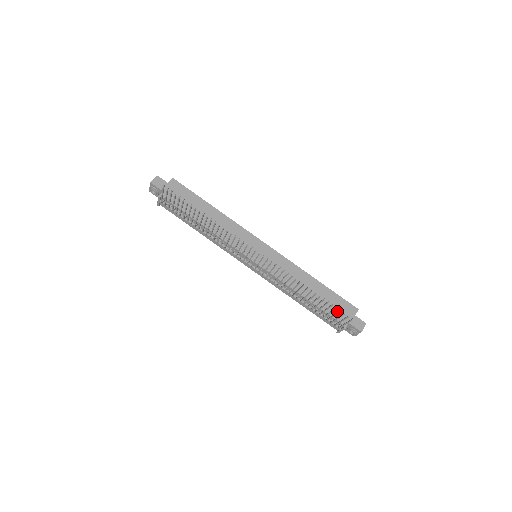
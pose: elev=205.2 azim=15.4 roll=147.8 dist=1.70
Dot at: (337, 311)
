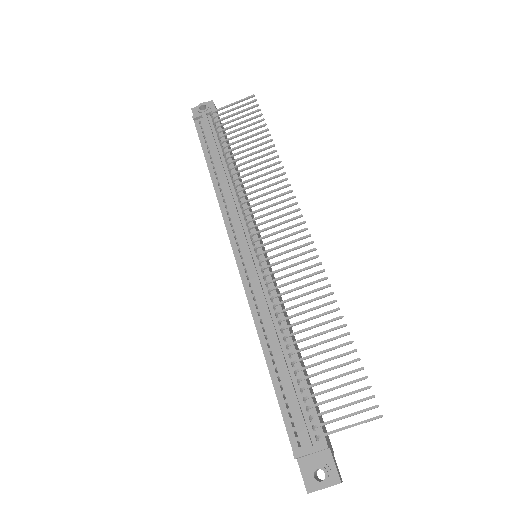
Dot at: occluded
